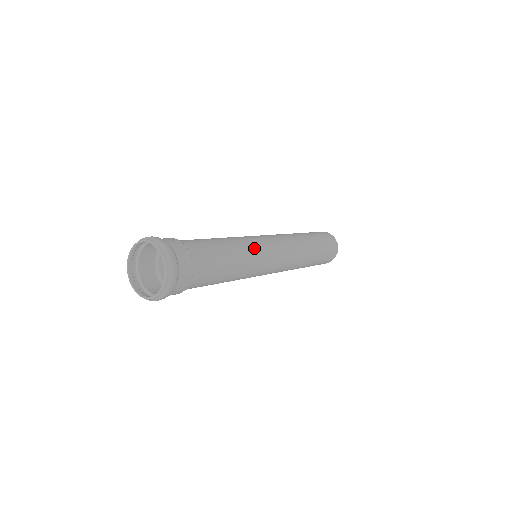
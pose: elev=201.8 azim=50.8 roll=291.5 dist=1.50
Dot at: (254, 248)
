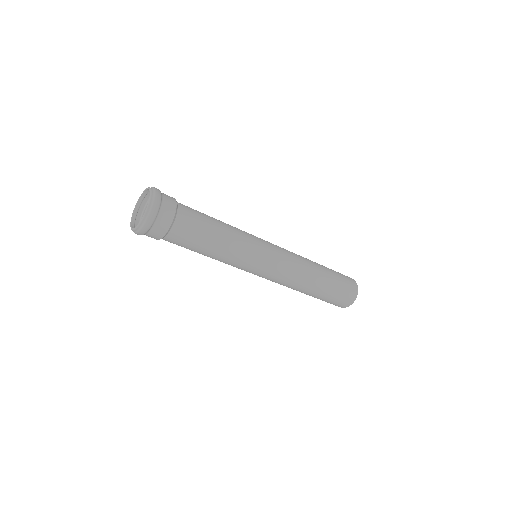
Dot at: (247, 243)
